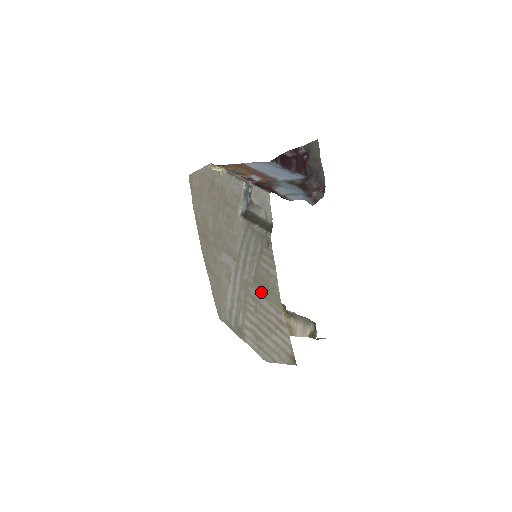
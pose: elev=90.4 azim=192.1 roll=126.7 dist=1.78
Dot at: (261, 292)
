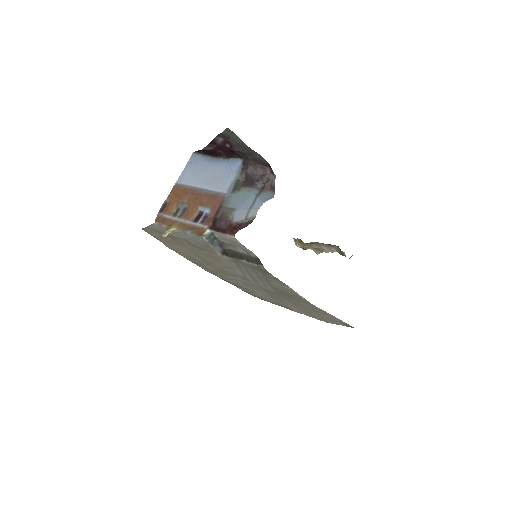
Dot at: (288, 297)
